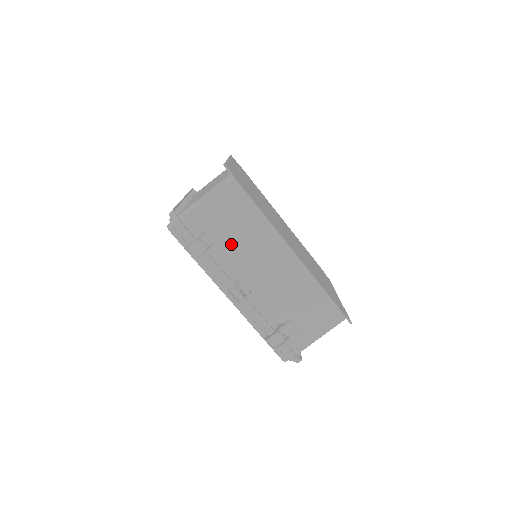
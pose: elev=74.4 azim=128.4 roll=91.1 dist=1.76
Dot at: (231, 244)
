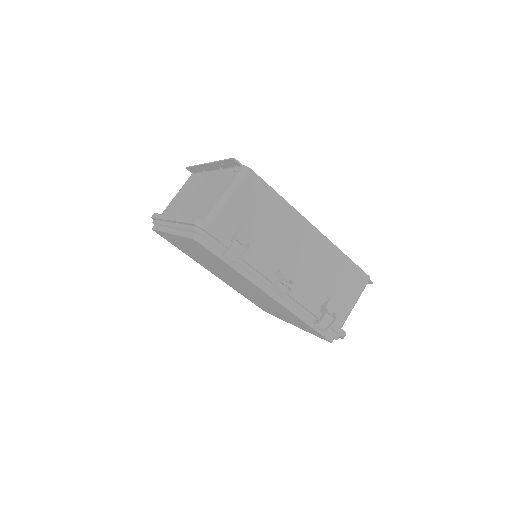
Dot at: (262, 238)
